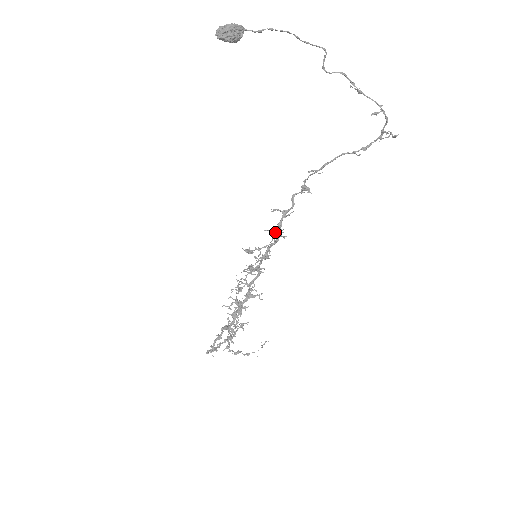
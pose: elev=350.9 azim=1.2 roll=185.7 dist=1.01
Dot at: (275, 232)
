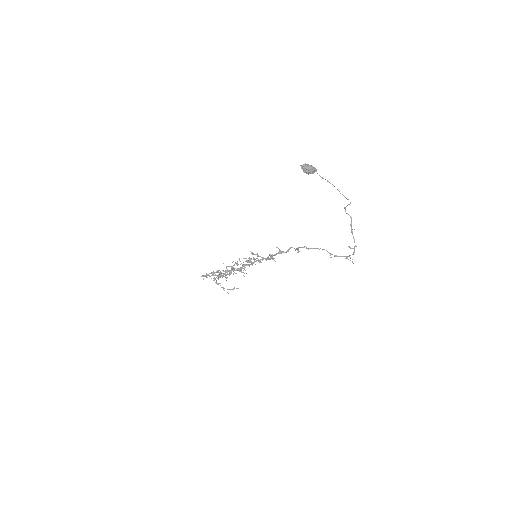
Dot at: (271, 256)
